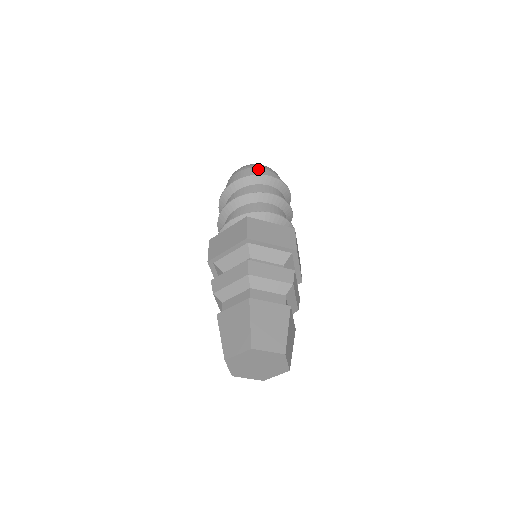
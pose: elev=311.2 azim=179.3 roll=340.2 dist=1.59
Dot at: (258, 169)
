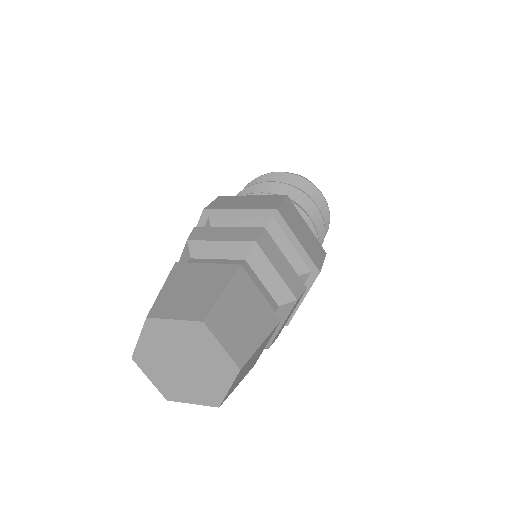
Dot at: occluded
